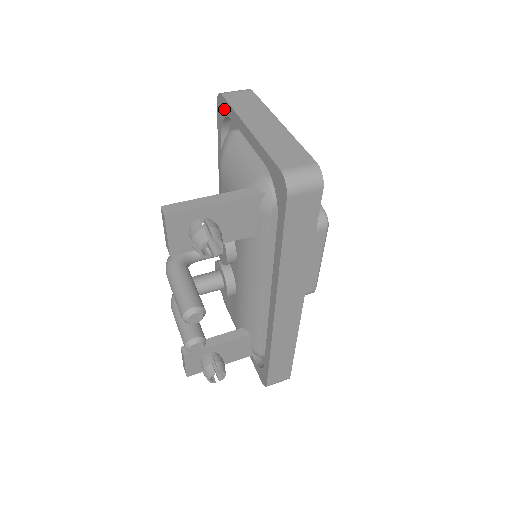
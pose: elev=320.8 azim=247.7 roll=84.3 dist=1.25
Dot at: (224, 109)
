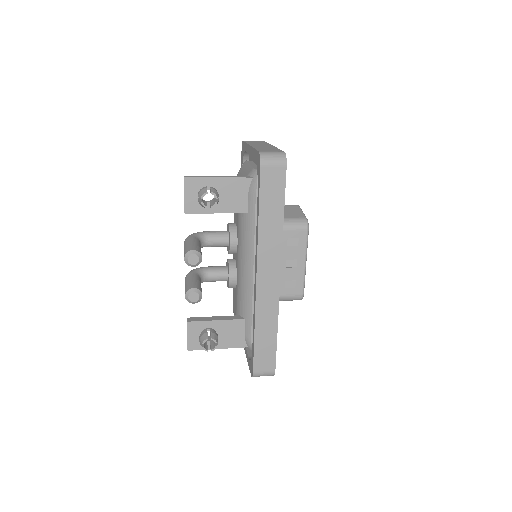
Dot at: (243, 149)
